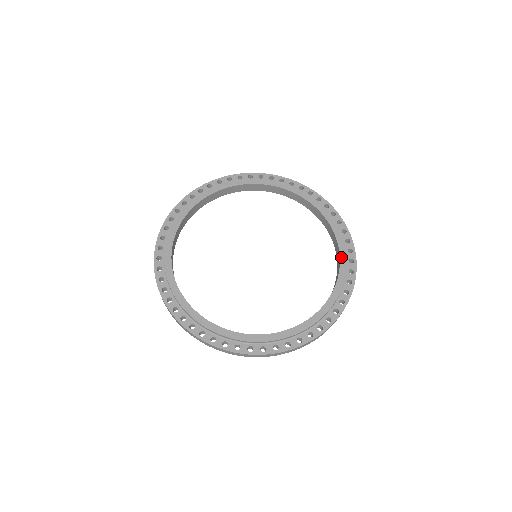
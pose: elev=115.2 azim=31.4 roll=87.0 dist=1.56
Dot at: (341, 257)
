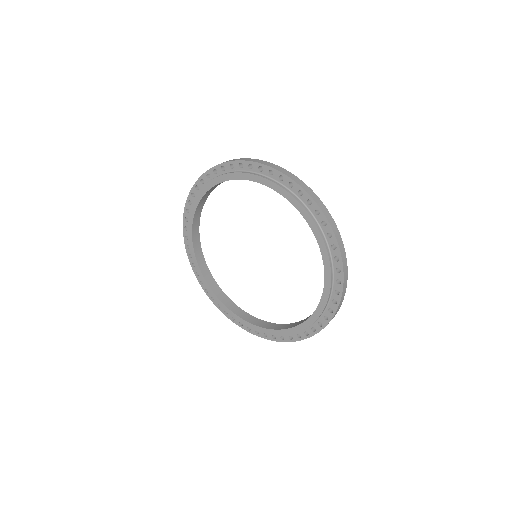
Dot at: (311, 317)
